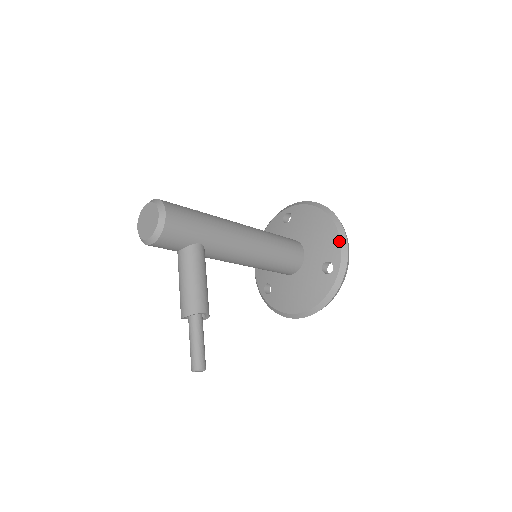
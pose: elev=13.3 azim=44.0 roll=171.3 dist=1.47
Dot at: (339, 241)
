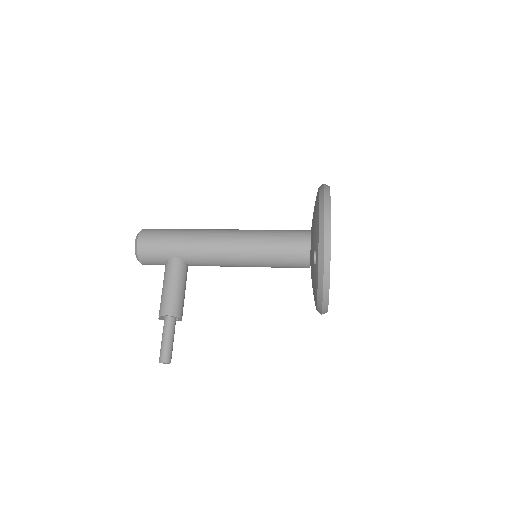
Dot at: (318, 226)
